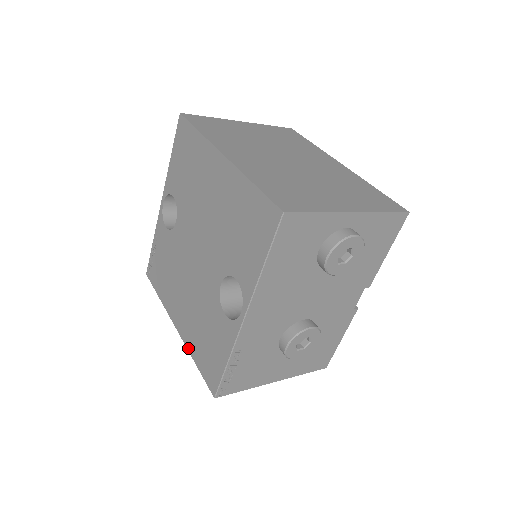
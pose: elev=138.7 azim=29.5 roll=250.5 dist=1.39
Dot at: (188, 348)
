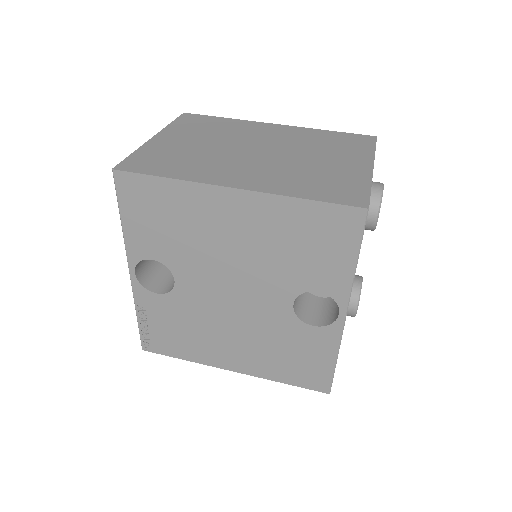
Dot at: (265, 377)
